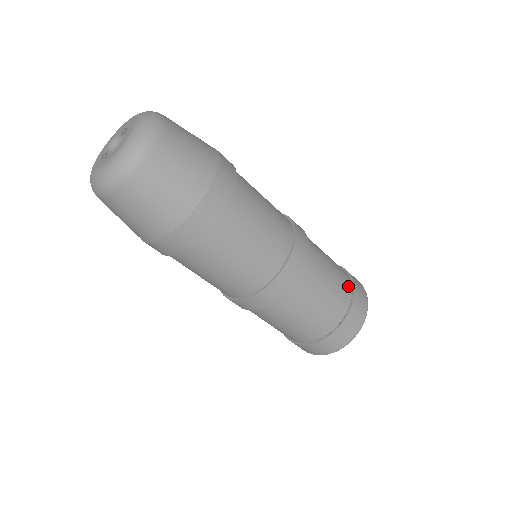
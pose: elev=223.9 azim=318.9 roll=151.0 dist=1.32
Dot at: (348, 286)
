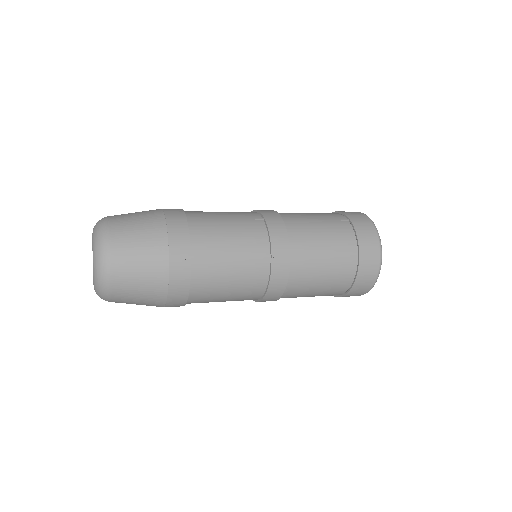
Dot at: (338, 293)
